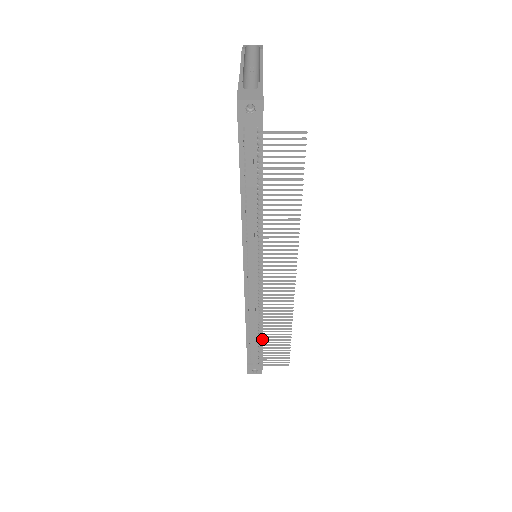
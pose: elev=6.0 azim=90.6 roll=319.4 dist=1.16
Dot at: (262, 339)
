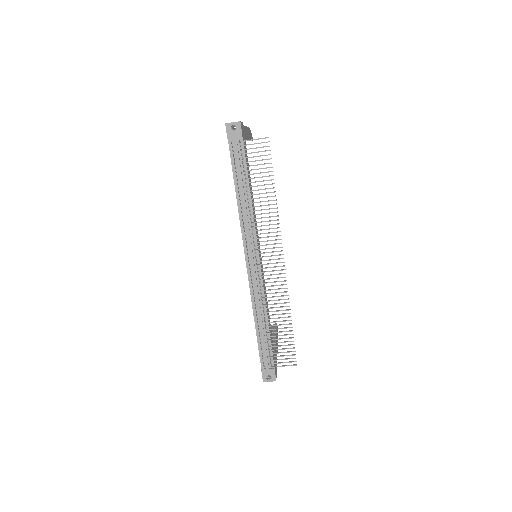
Dot at: (269, 332)
